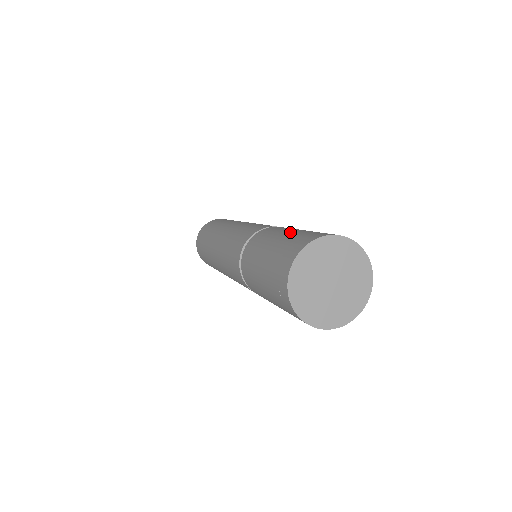
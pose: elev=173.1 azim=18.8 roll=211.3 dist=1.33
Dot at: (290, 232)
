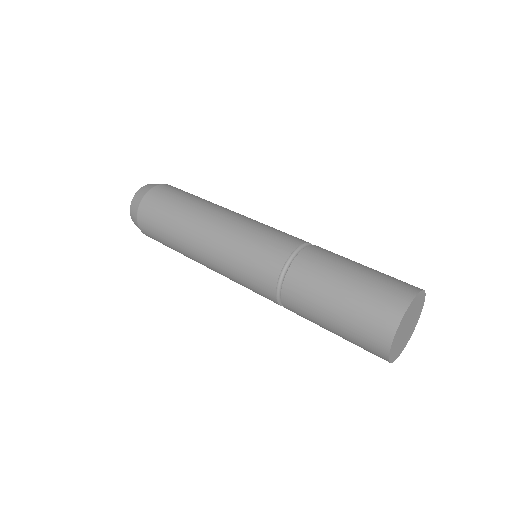
Dot at: (352, 279)
